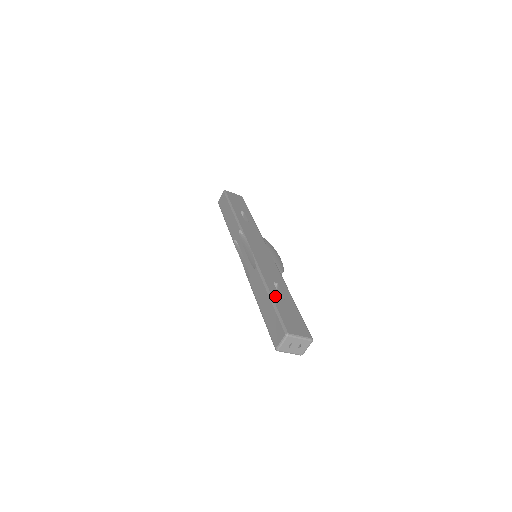
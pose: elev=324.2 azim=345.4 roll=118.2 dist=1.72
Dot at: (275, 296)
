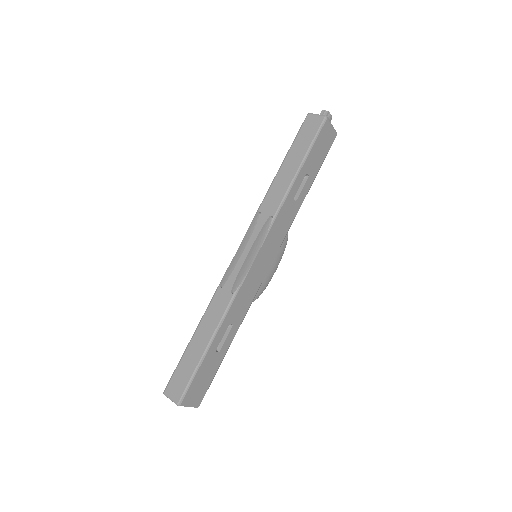
Dot at: (212, 349)
